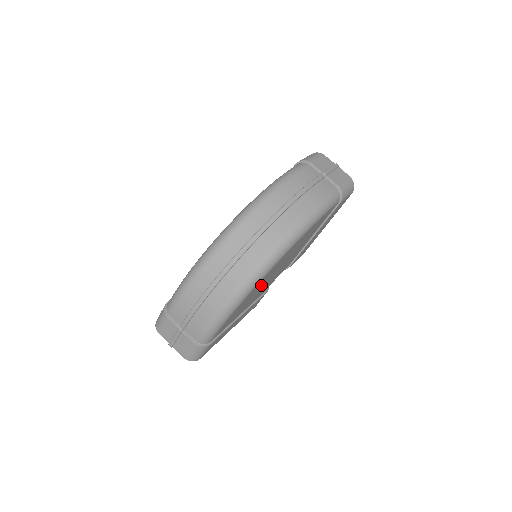
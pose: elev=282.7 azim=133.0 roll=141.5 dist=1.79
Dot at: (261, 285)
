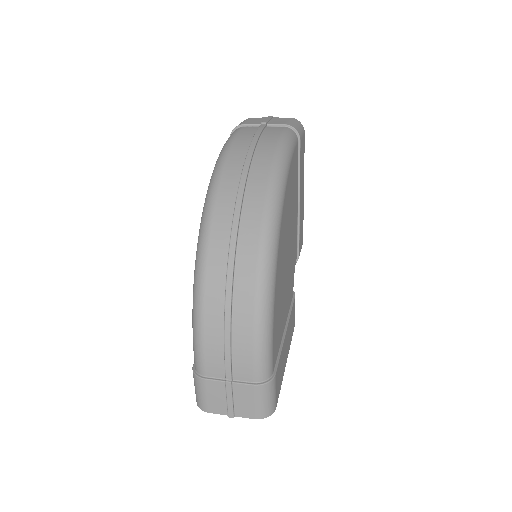
Dot at: (282, 269)
